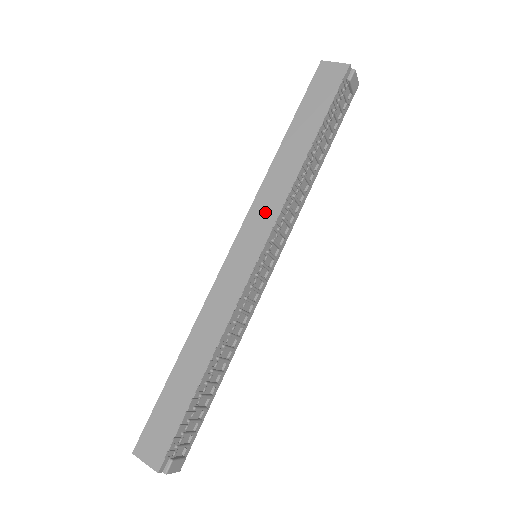
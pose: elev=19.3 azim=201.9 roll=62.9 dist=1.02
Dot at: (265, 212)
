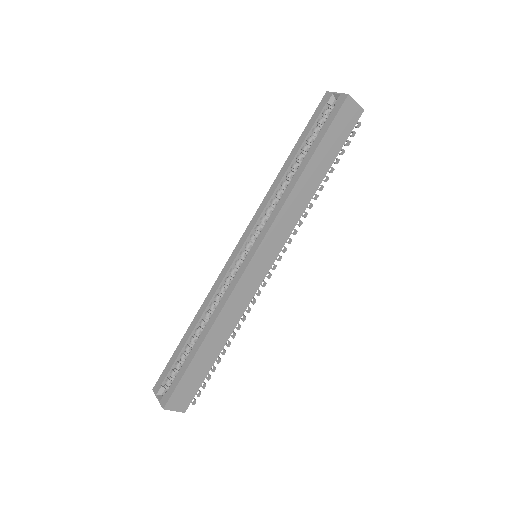
Dot at: (281, 232)
